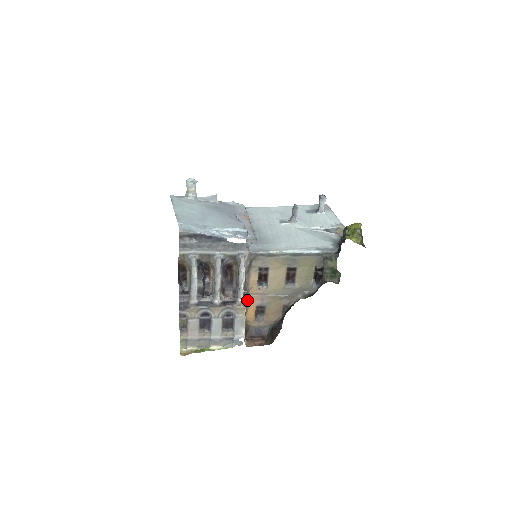
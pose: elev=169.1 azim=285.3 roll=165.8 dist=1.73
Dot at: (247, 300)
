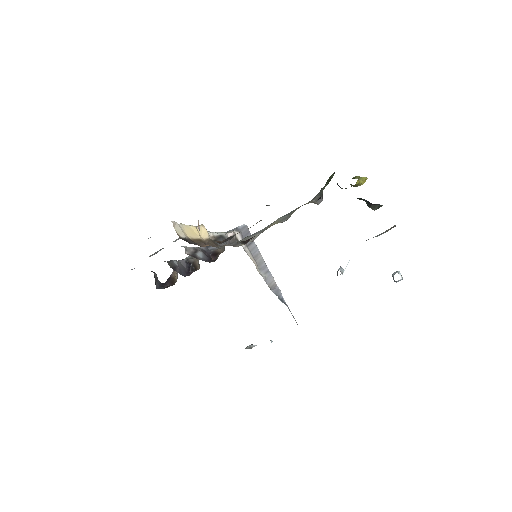
Dot at: occluded
